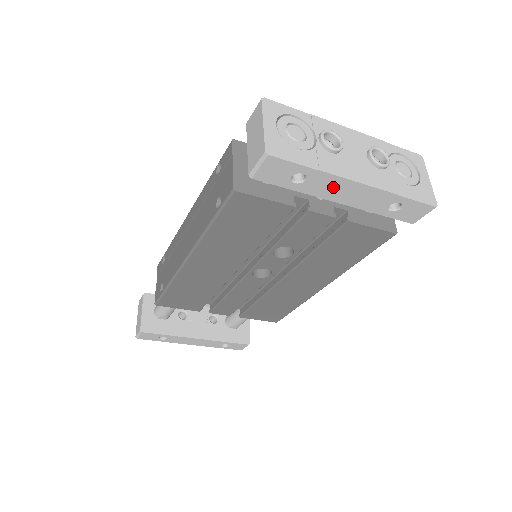
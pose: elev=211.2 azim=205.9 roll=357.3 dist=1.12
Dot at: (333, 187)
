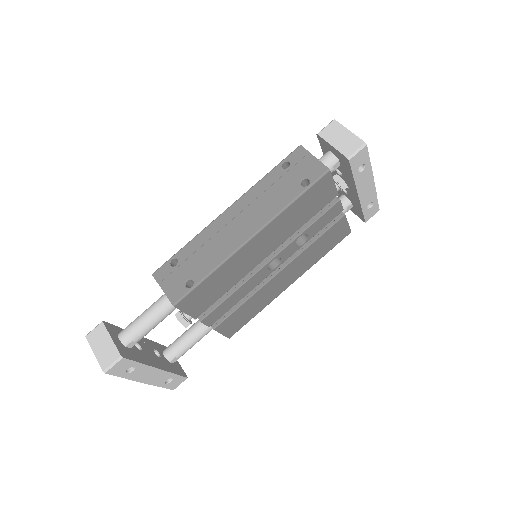
Dot at: (365, 181)
